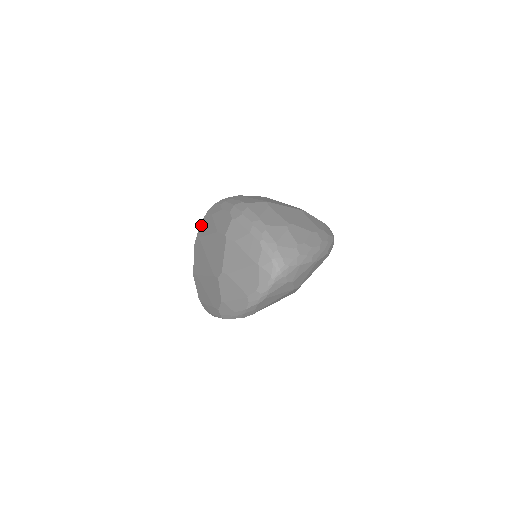
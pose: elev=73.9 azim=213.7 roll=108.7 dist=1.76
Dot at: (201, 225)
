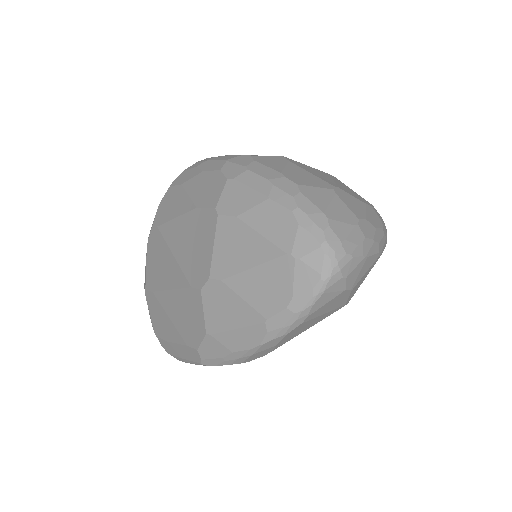
Dot at: (160, 206)
